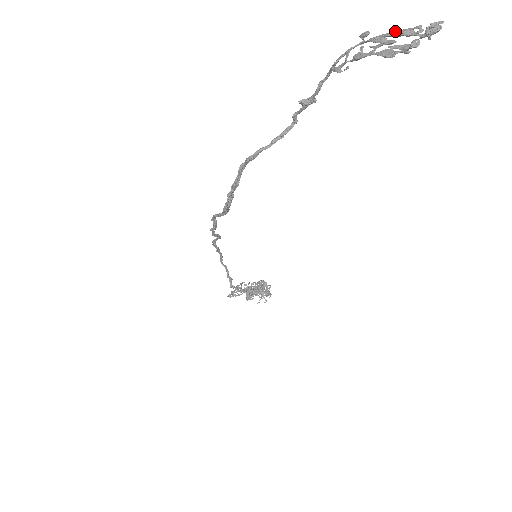
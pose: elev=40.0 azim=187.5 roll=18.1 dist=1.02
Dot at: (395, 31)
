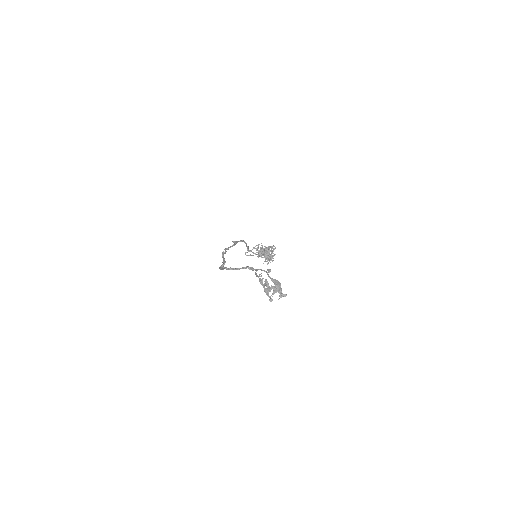
Dot at: occluded
